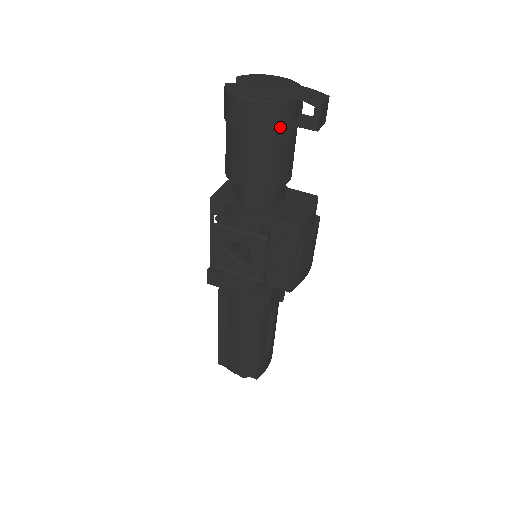
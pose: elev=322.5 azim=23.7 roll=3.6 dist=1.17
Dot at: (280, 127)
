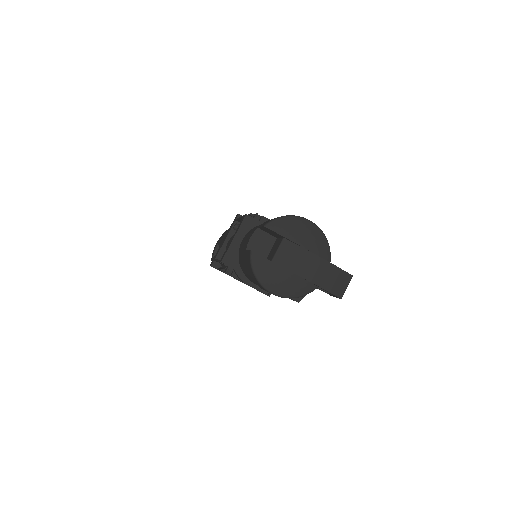
Dot at: occluded
